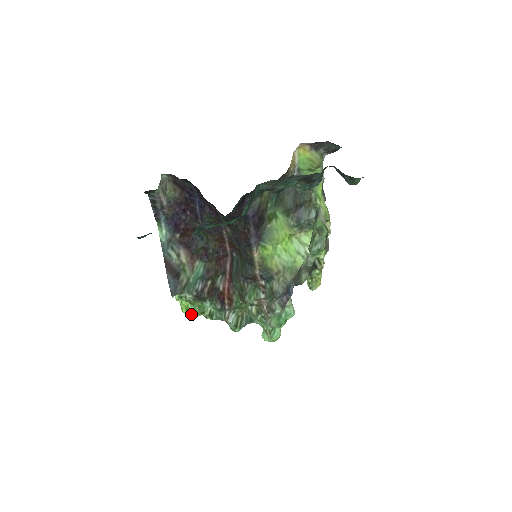
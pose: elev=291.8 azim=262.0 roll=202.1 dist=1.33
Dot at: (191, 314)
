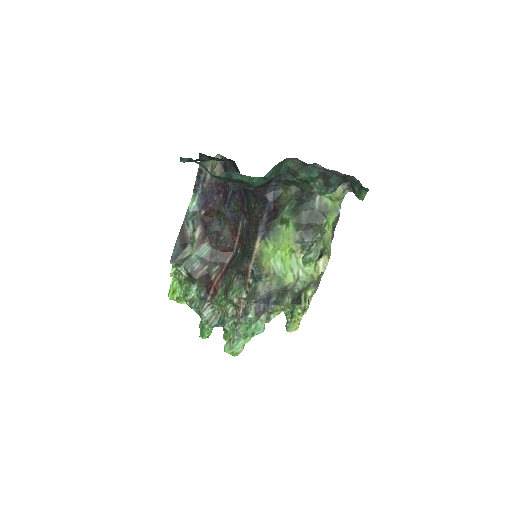
Dot at: (175, 298)
